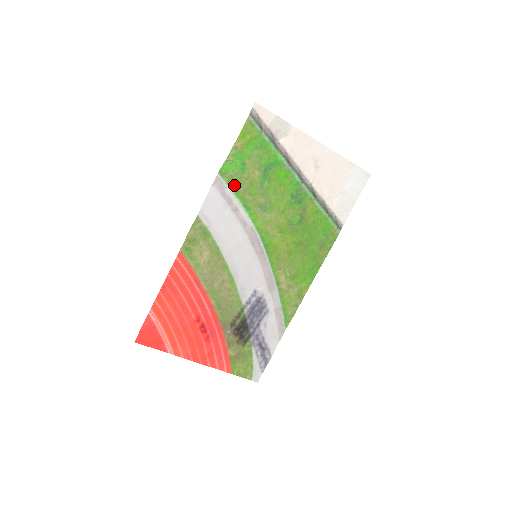
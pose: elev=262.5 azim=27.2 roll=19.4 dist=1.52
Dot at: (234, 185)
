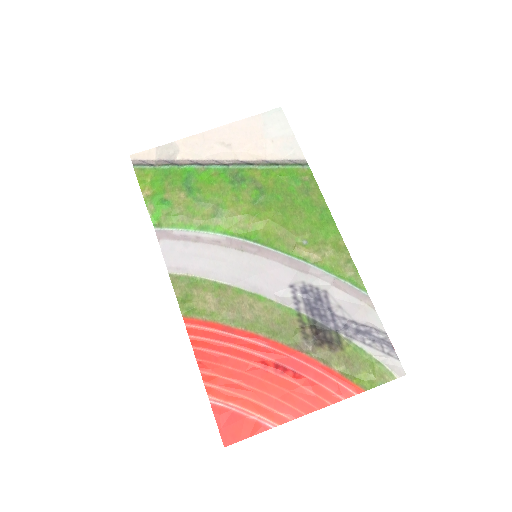
Dot at: (176, 223)
